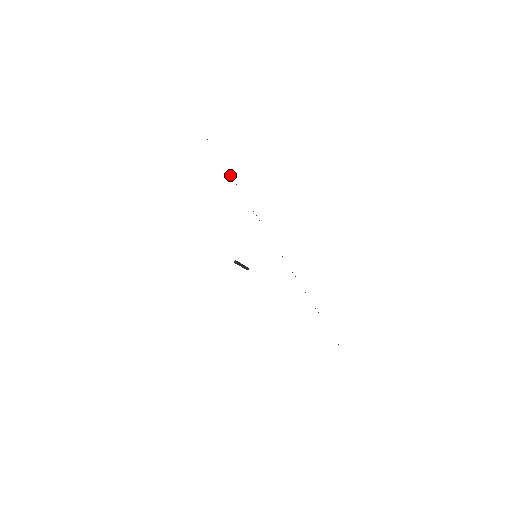
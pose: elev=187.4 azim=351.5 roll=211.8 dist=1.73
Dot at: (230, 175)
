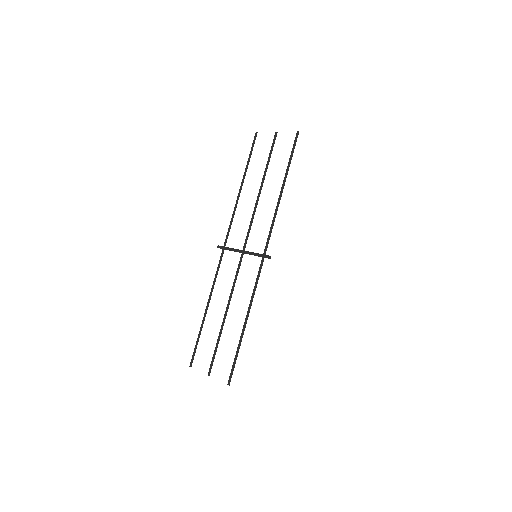
Dot at: occluded
